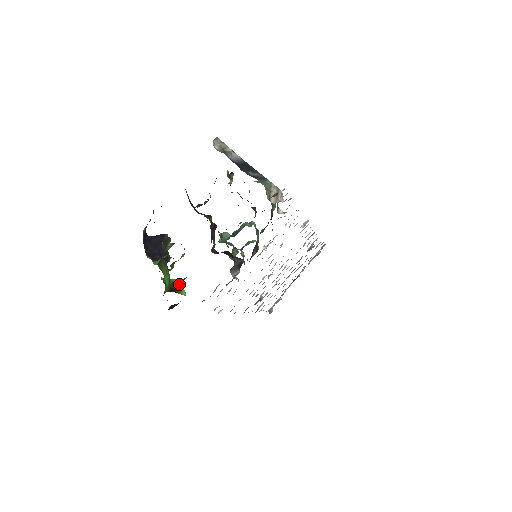
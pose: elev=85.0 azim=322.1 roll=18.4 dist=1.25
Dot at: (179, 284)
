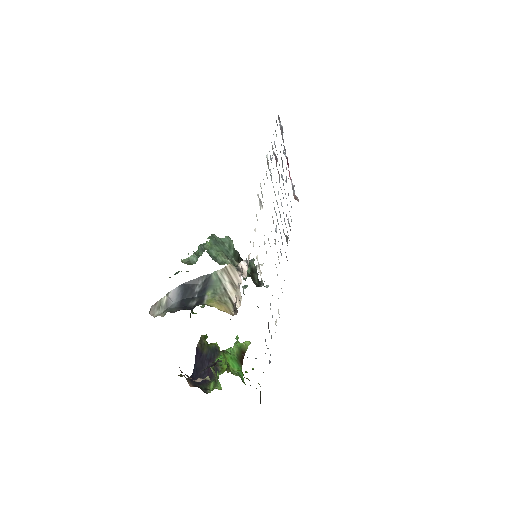
Dot at: (239, 344)
